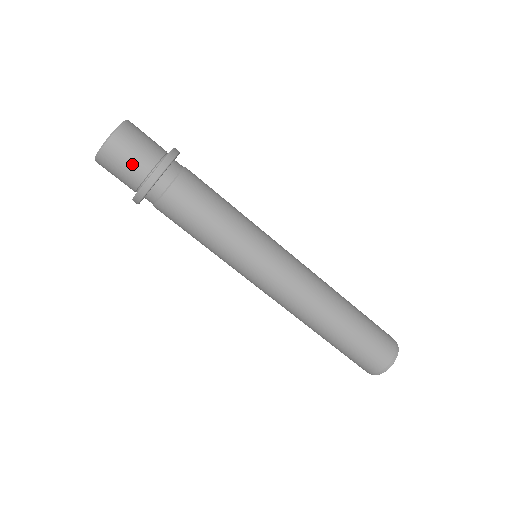
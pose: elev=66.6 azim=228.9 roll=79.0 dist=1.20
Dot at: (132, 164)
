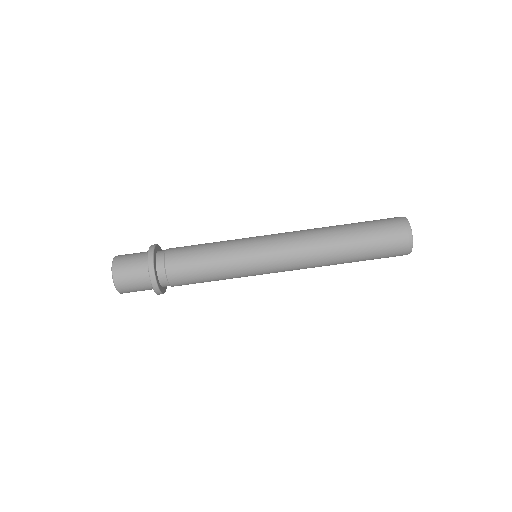
Dot at: (136, 278)
